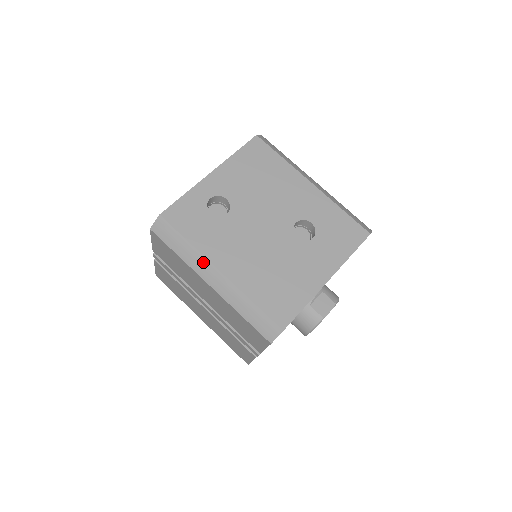
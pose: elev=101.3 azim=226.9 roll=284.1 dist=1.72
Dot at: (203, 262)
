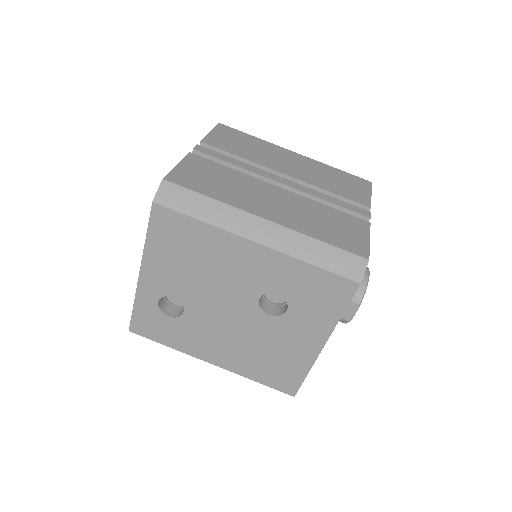
Dot at: occluded
